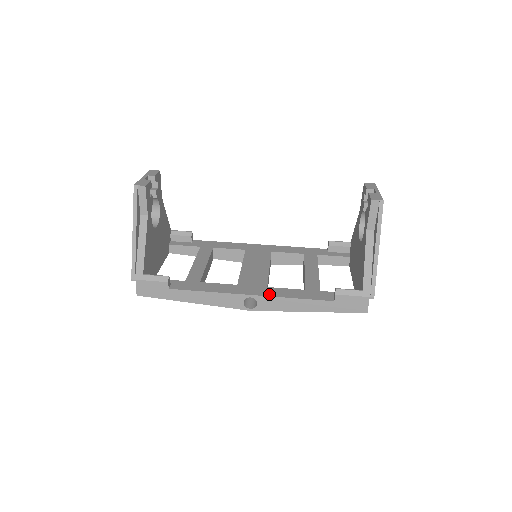
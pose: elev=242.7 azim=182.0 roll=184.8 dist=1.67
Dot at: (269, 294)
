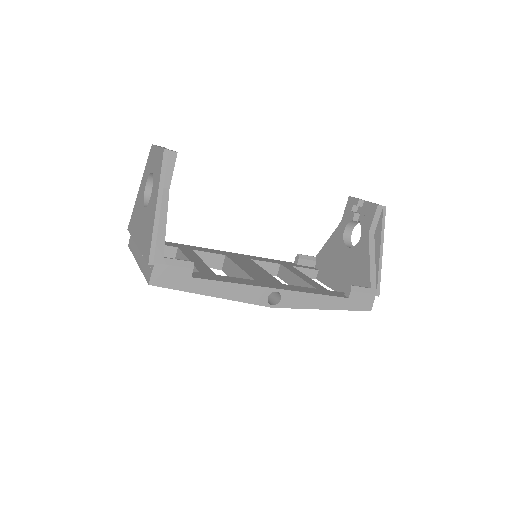
Dot at: (292, 289)
